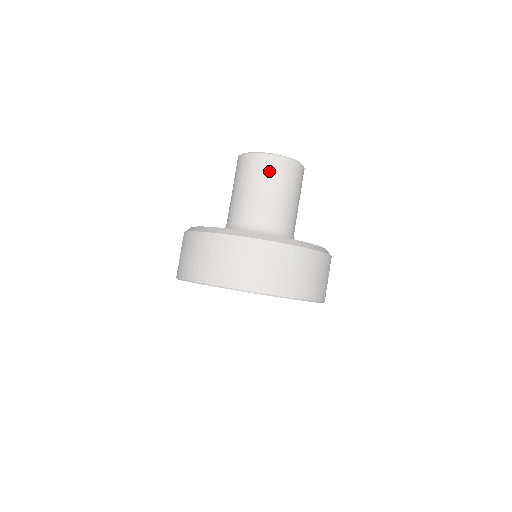
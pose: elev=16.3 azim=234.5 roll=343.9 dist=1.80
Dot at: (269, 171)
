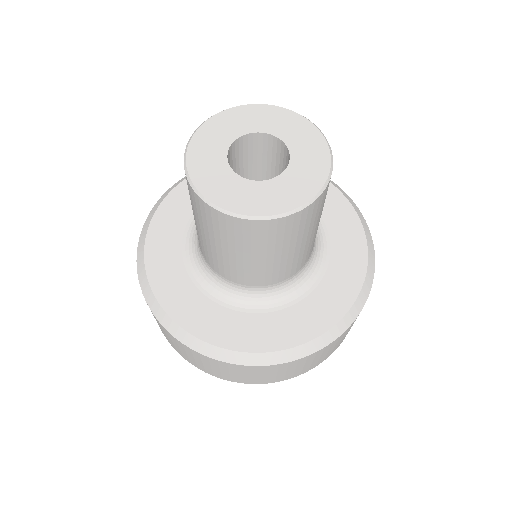
Dot at: (216, 228)
